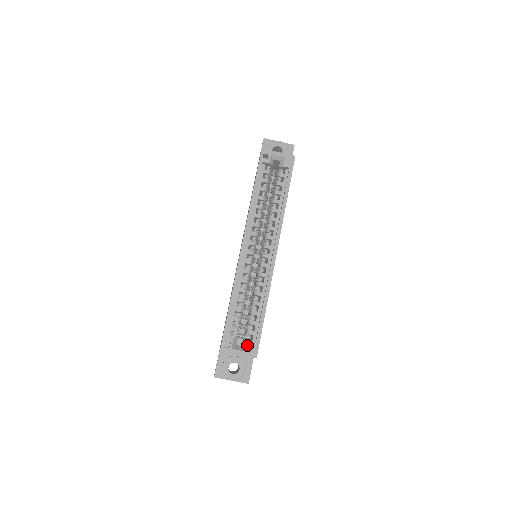
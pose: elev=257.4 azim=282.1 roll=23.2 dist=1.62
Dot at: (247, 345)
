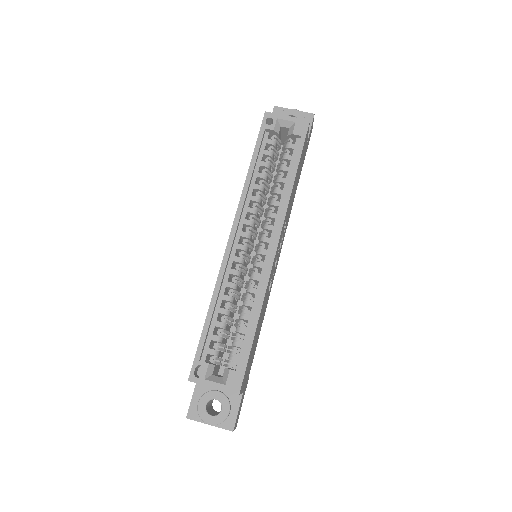
Dot at: (227, 375)
